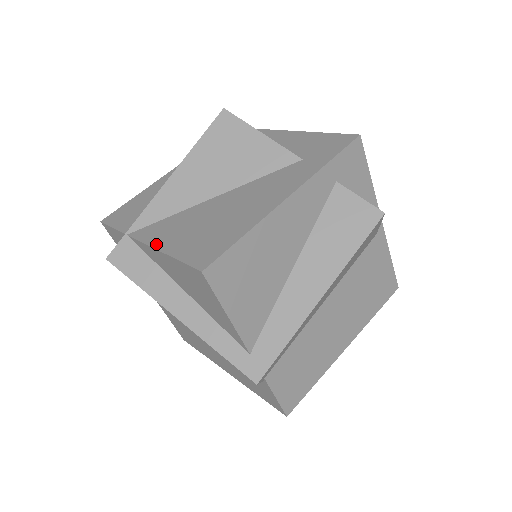
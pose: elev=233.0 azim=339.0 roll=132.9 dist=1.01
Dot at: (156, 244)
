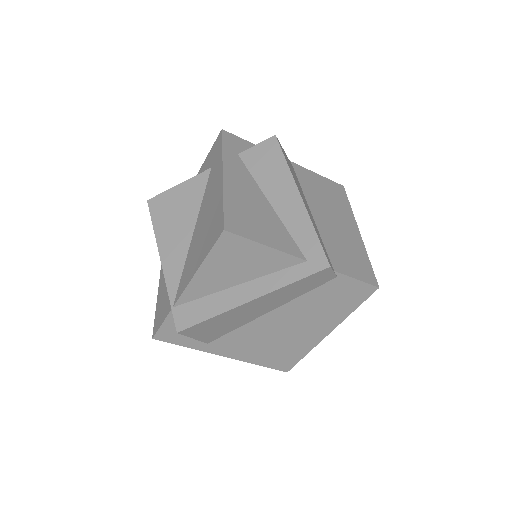
Dot at: (191, 276)
